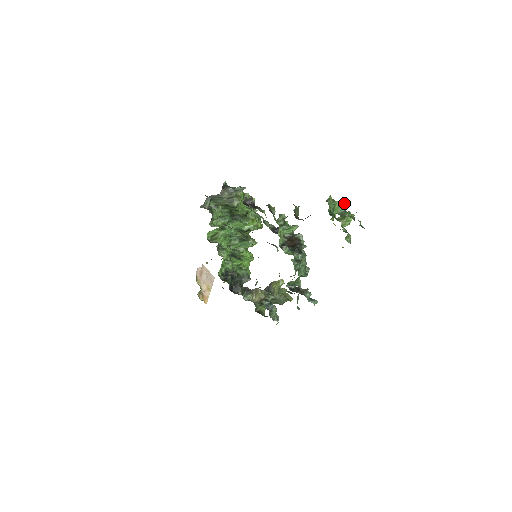
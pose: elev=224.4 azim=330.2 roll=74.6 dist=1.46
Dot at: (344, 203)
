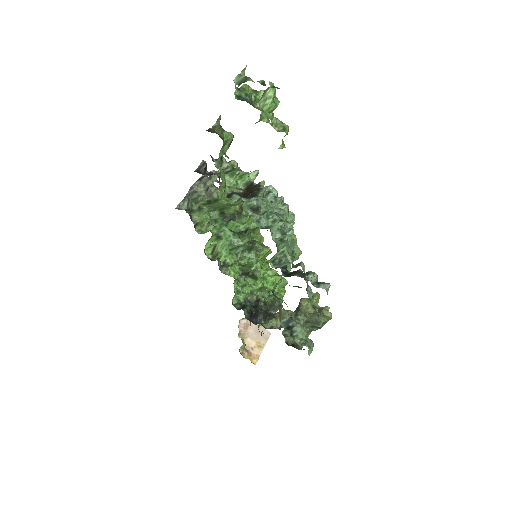
Dot at: occluded
